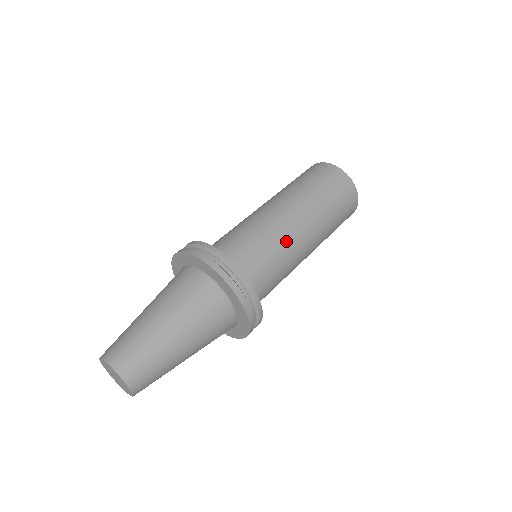
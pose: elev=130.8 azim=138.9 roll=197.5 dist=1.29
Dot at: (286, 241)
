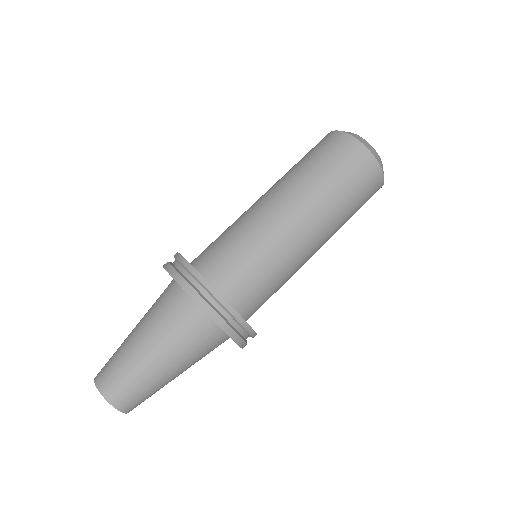
Dot at: (272, 237)
